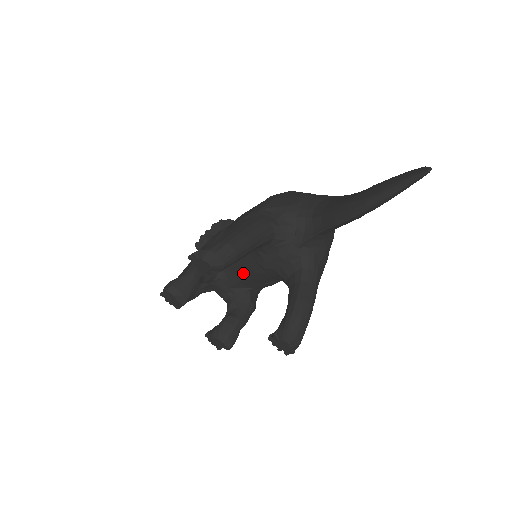
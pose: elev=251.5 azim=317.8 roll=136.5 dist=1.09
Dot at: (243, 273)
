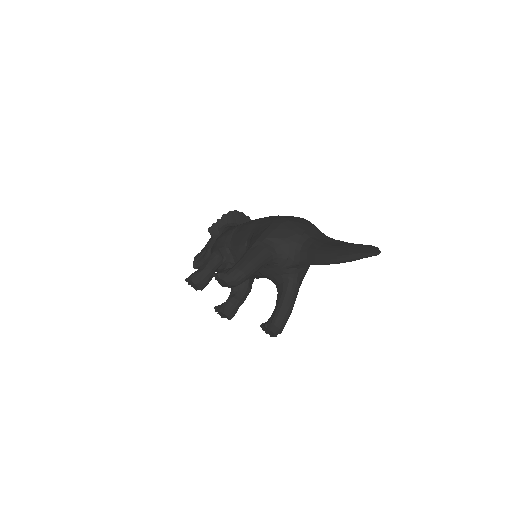
Dot at: occluded
